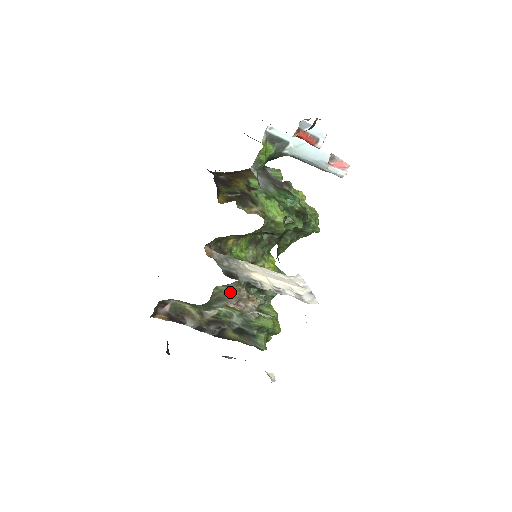
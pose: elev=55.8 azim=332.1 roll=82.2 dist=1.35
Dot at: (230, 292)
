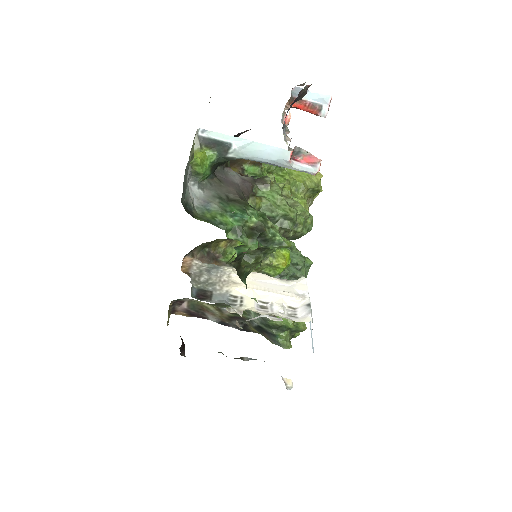
Dot at: occluded
